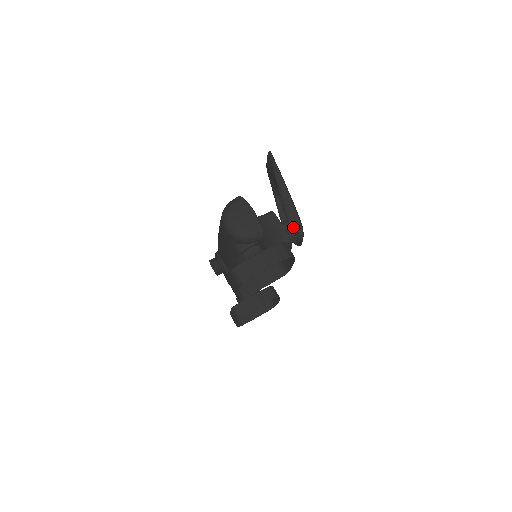
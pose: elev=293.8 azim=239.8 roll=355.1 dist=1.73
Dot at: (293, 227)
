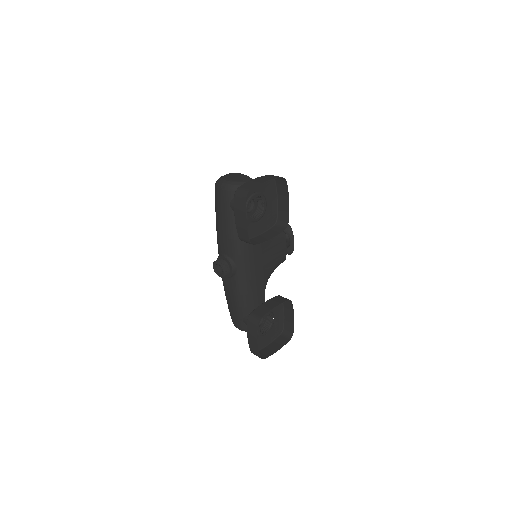
Dot at: occluded
